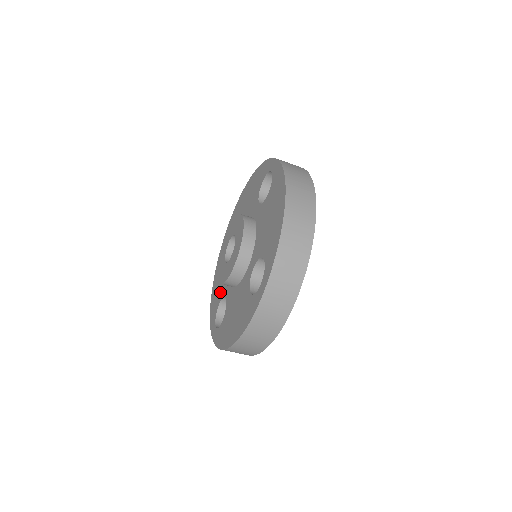
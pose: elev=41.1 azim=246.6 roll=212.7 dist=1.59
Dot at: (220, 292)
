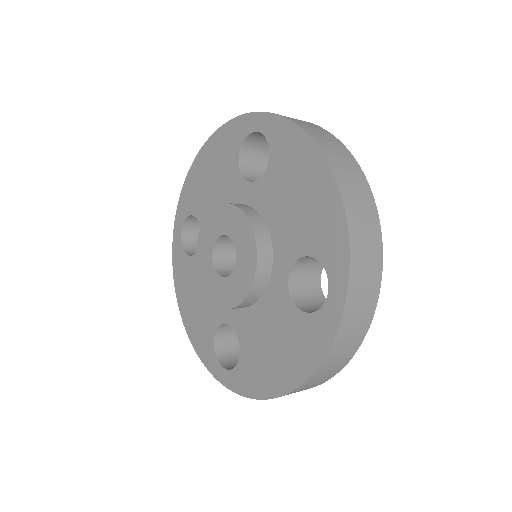
Dot at: (201, 204)
